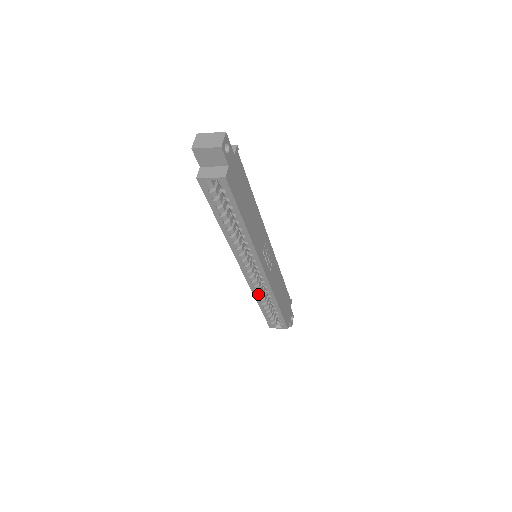
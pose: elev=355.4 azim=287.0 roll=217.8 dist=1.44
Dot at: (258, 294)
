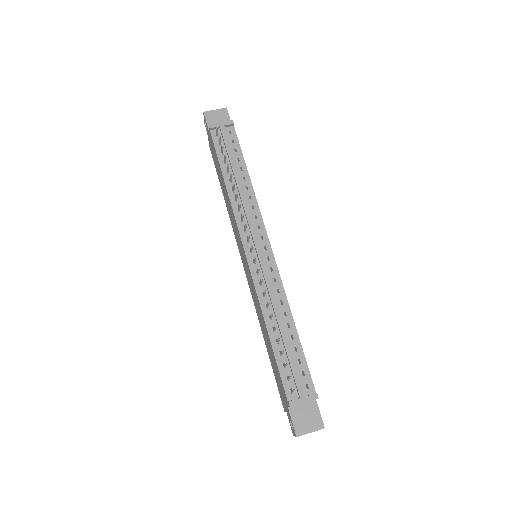
Dot at: occluded
